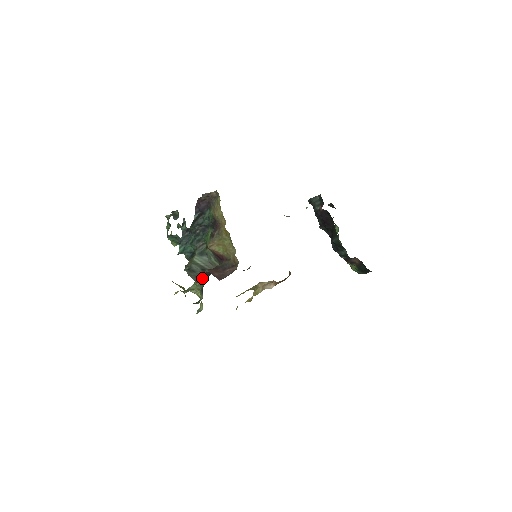
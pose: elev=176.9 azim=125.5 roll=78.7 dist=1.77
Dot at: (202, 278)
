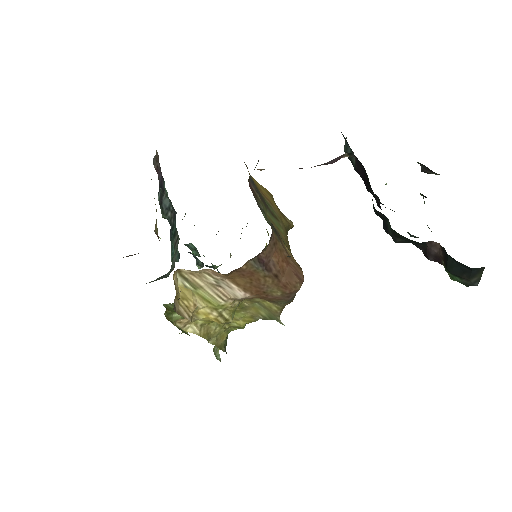
Dot at: occluded
